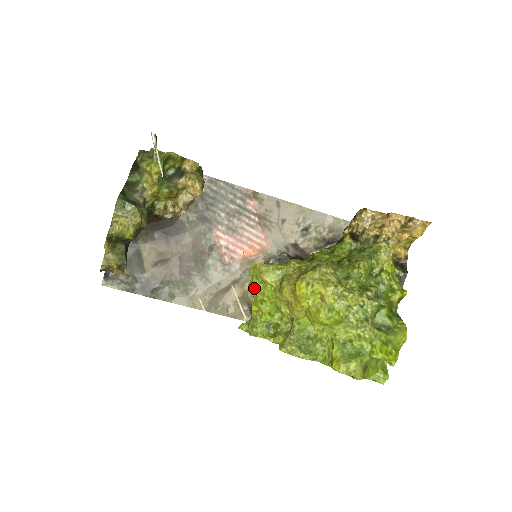
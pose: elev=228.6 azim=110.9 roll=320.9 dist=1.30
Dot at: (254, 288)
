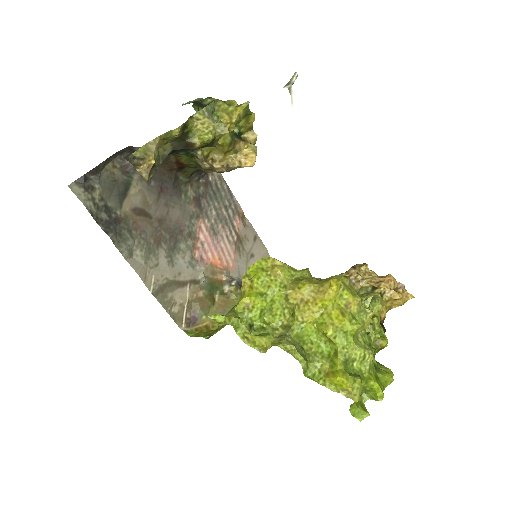
Dot at: (258, 278)
